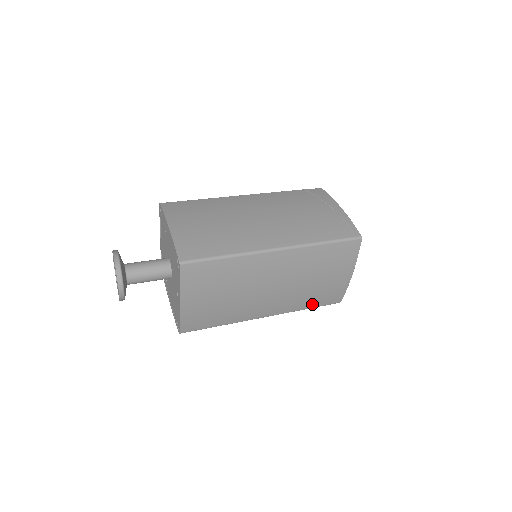
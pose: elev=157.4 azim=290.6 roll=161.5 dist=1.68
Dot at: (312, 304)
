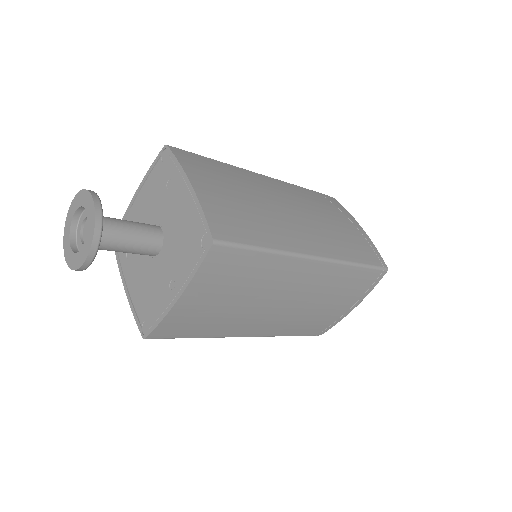
Dot at: (299, 332)
